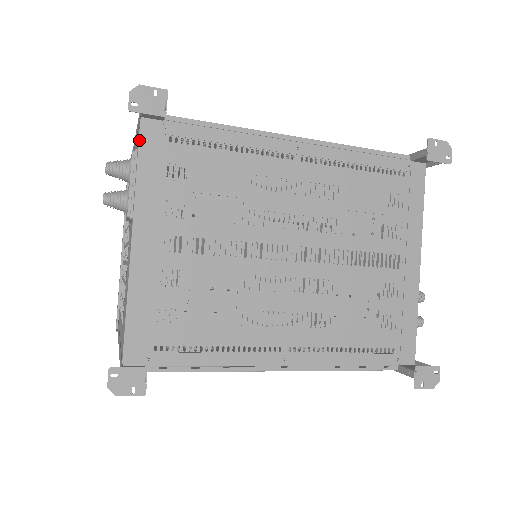
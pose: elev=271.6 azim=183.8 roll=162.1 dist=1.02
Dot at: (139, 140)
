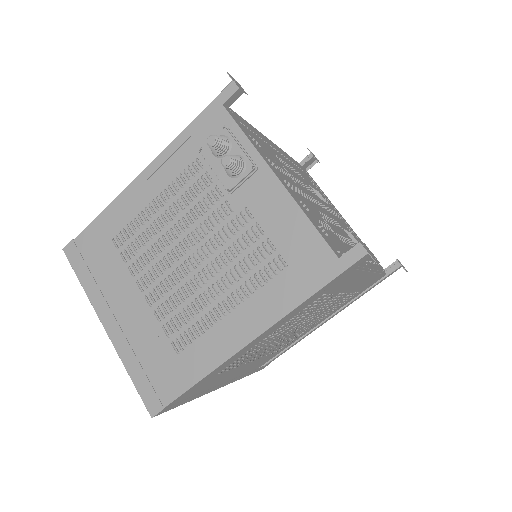
Dot at: (231, 115)
